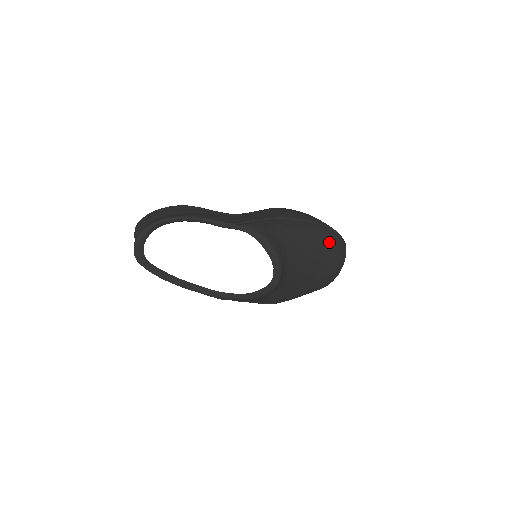
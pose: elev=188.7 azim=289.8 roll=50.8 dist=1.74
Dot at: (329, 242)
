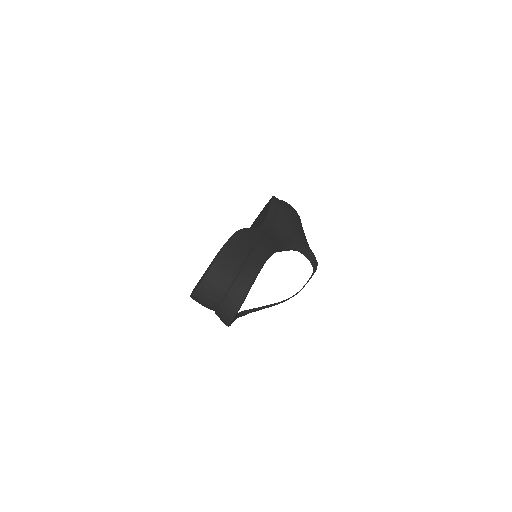
Dot at: occluded
